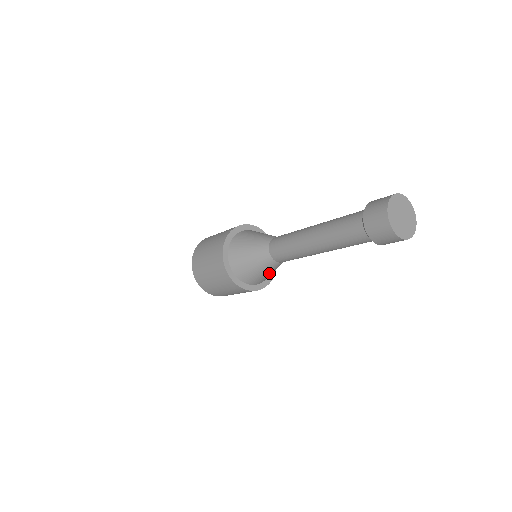
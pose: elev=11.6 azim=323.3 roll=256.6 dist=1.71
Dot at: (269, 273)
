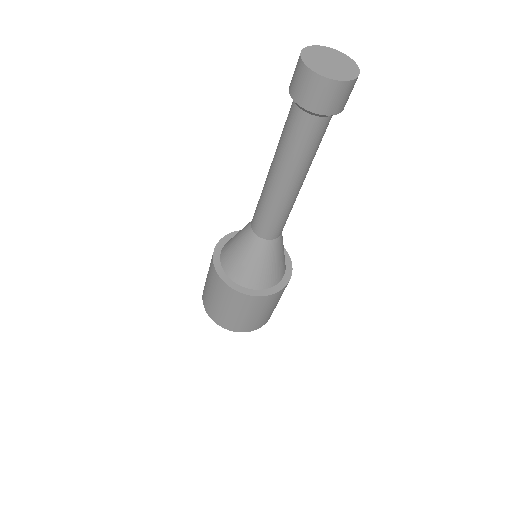
Dot at: (266, 265)
